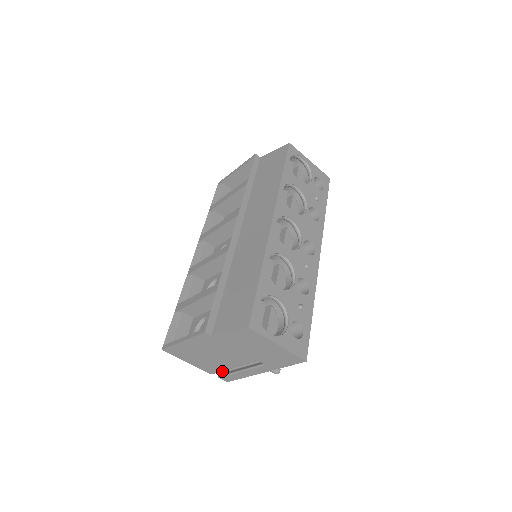
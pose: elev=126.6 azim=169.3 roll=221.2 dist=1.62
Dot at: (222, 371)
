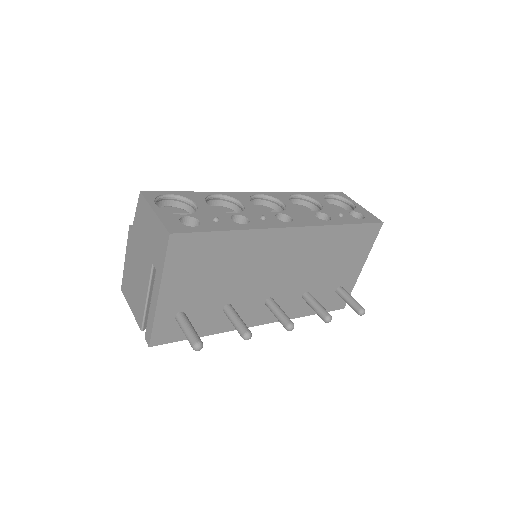
Dot at: occluded
